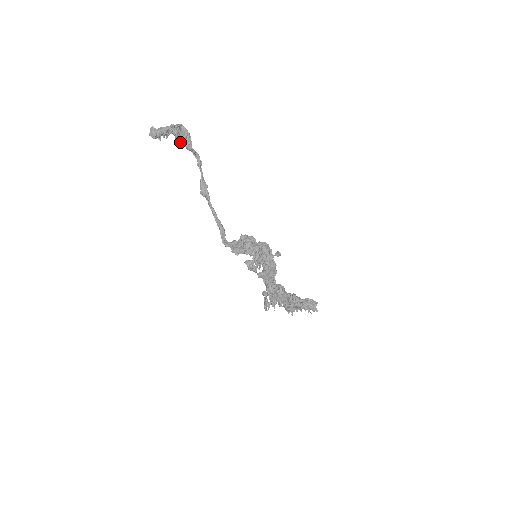
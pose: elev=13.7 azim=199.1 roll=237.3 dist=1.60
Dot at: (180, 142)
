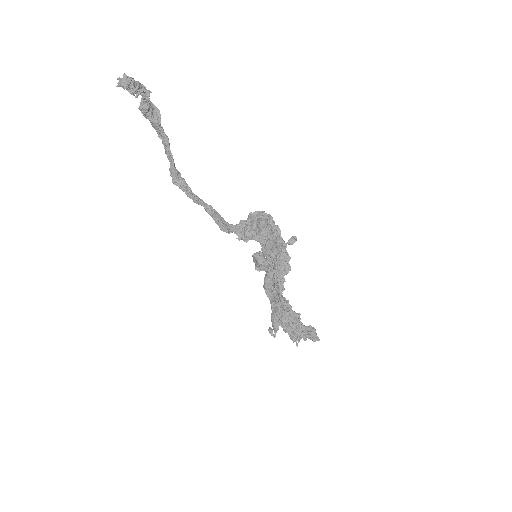
Dot at: (146, 113)
